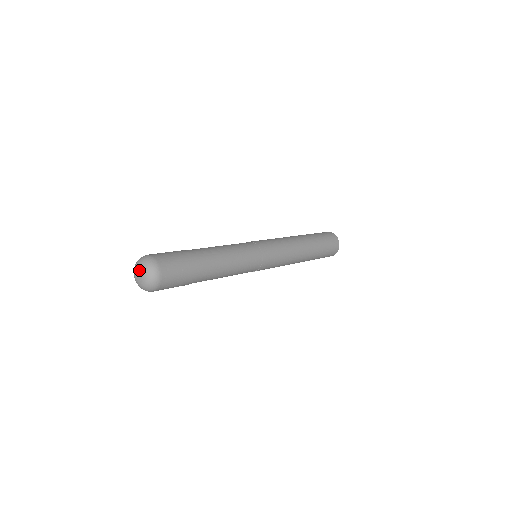
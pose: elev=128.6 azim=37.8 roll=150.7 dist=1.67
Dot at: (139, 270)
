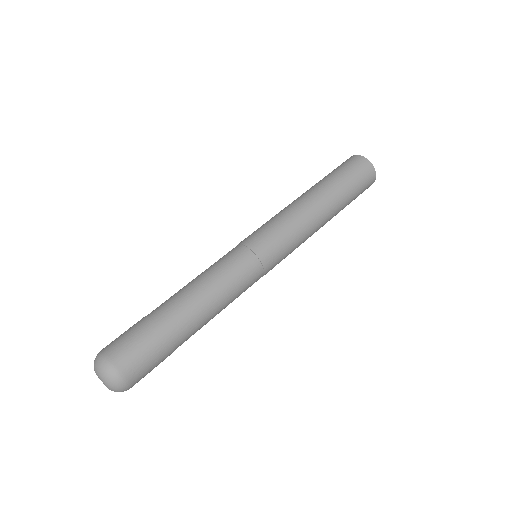
Dot at: (100, 379)
